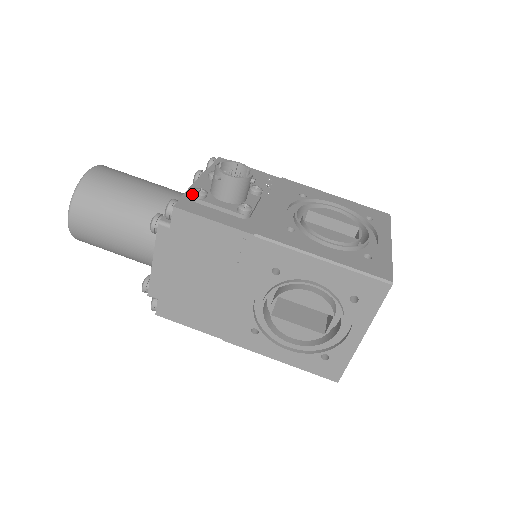
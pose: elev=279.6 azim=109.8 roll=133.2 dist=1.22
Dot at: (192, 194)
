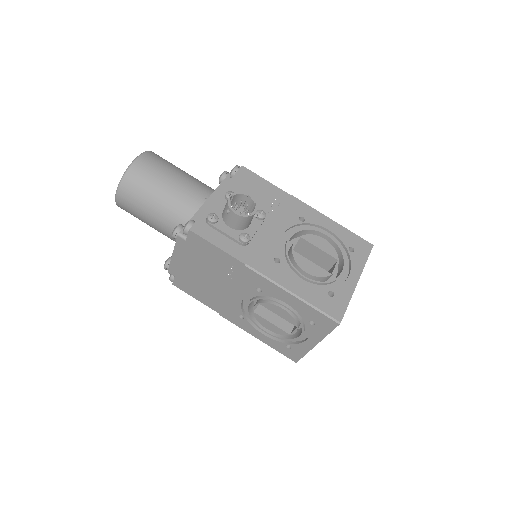
Dot at: (206, 218)
